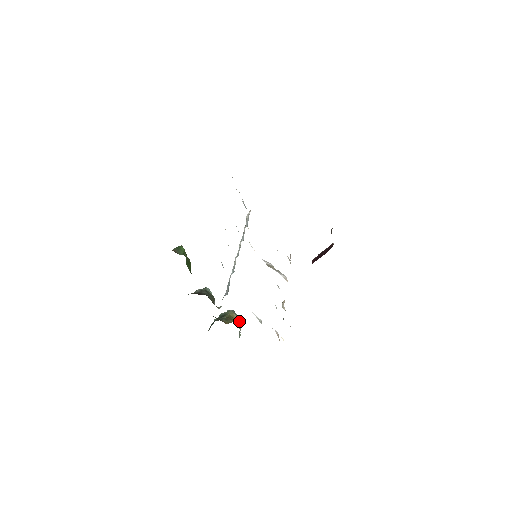
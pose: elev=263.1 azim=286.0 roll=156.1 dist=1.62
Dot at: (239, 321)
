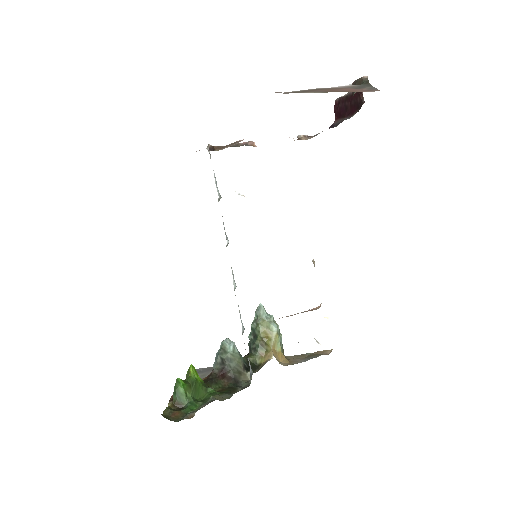
Dot at: (274, 338)
